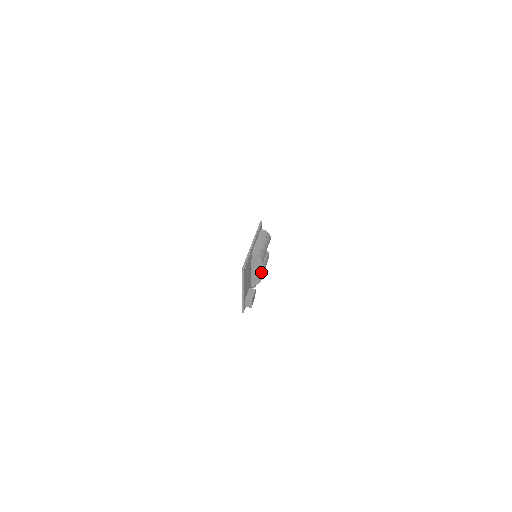
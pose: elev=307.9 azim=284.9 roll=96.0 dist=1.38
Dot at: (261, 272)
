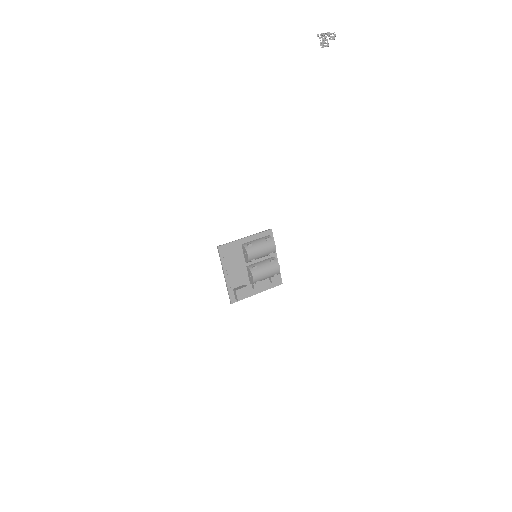
Dot at: (255, 271)
